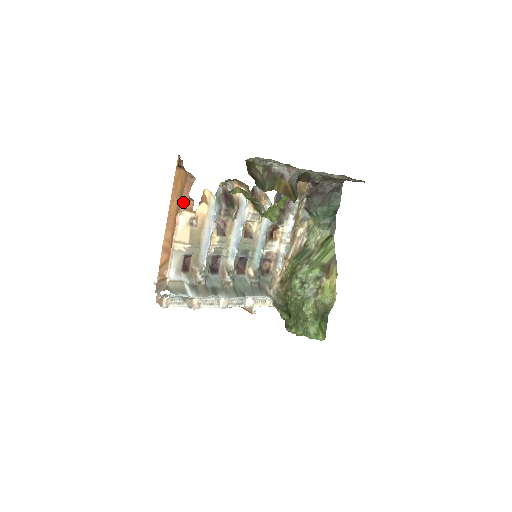
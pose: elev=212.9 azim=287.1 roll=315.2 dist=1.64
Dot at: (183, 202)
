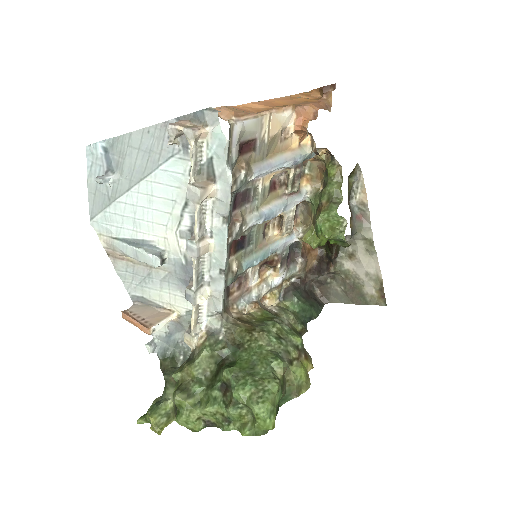
Dot at: (304, 107)
